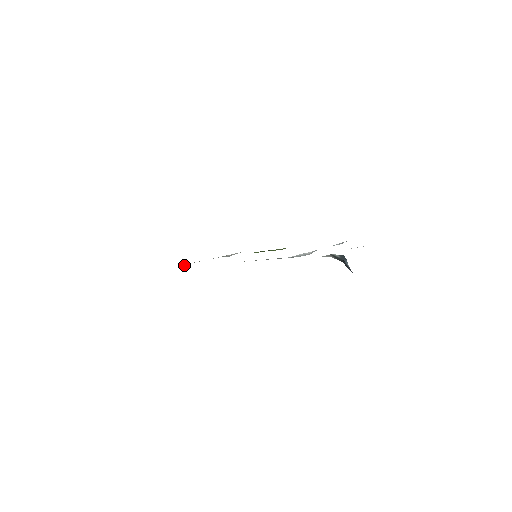
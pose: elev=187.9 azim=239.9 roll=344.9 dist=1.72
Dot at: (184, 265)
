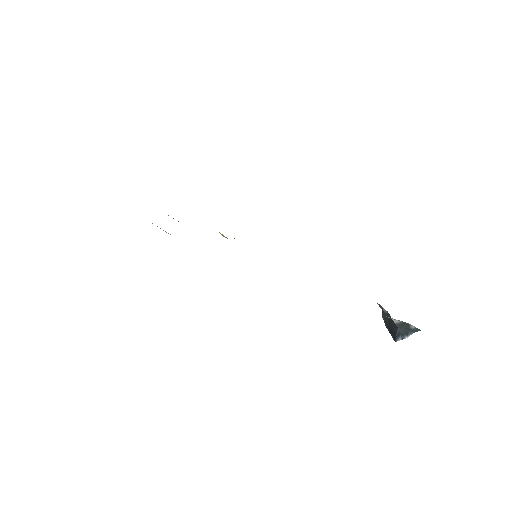
Dot at: occluded
